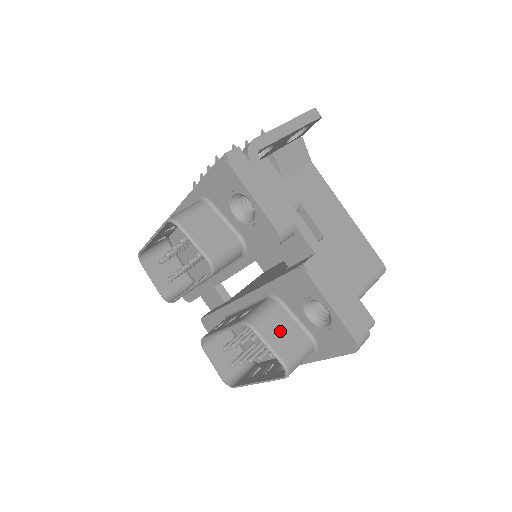
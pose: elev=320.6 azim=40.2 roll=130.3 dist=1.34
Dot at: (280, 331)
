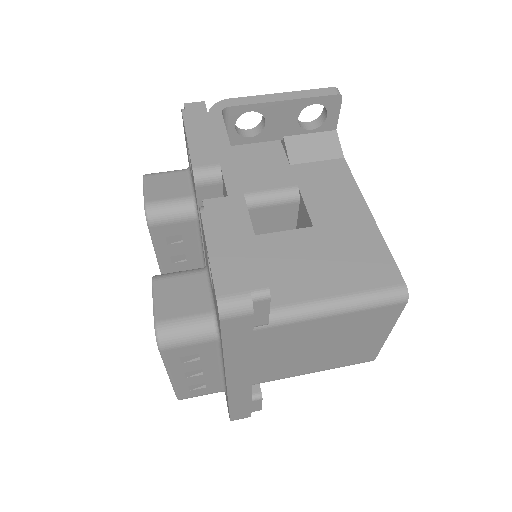
Dot at: (180, 293)
